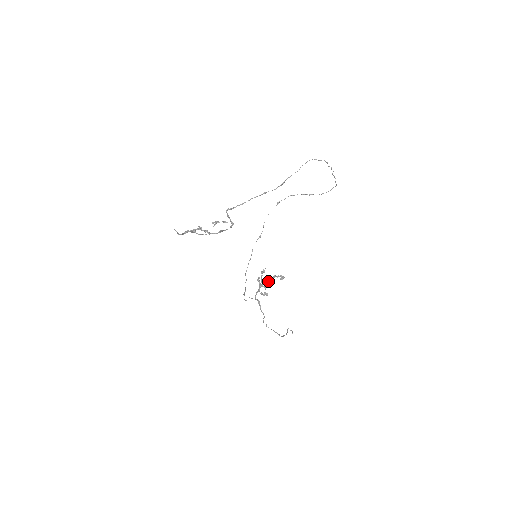
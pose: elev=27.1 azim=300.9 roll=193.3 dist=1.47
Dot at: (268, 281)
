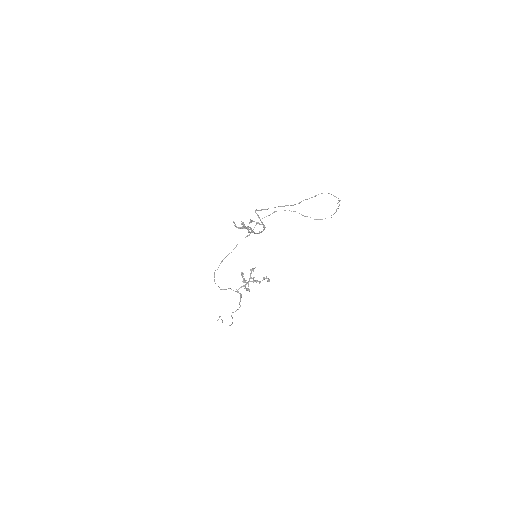
Dot at: (257, 280)
